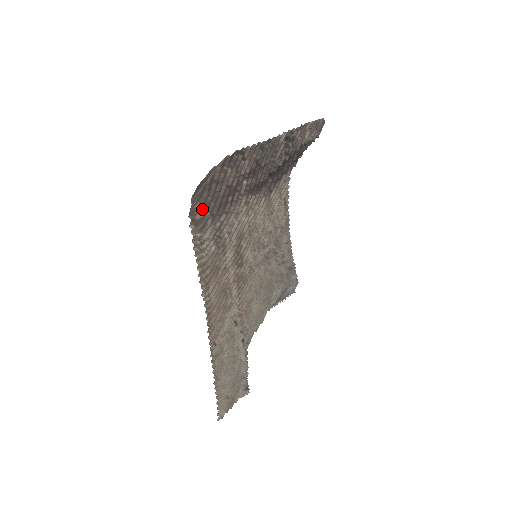
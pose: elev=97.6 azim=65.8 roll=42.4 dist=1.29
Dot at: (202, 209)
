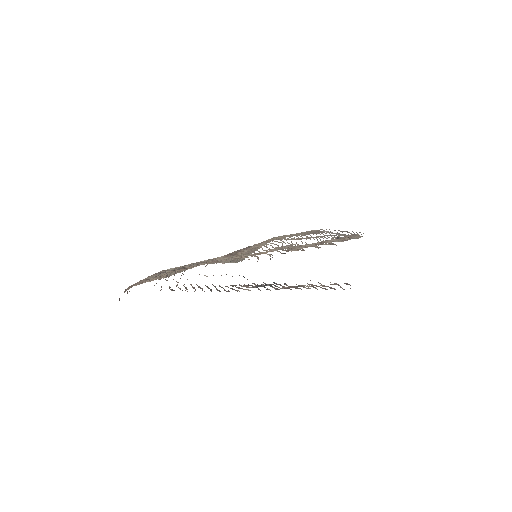
Dot at: occluded
